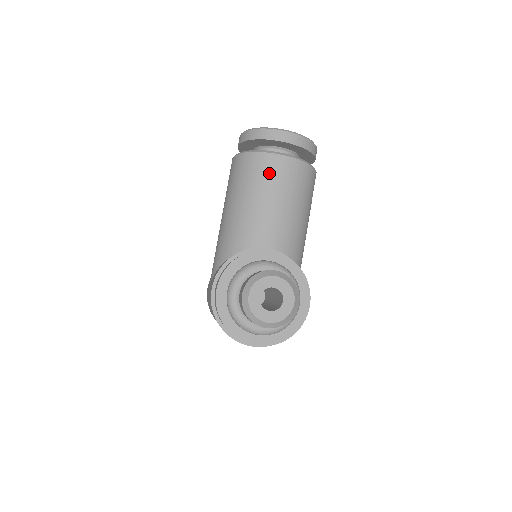
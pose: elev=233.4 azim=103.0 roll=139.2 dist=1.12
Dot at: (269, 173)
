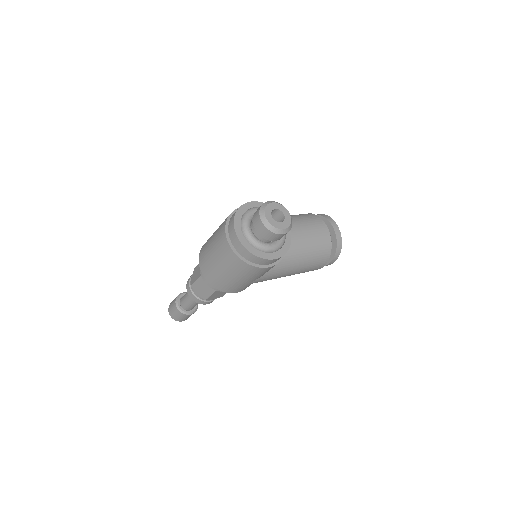
Dot at: (315, 224)
